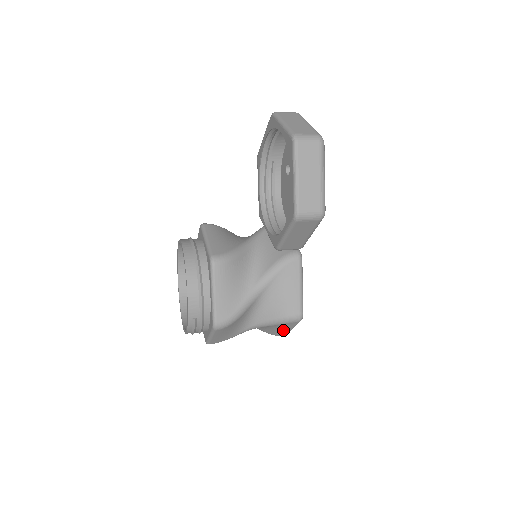
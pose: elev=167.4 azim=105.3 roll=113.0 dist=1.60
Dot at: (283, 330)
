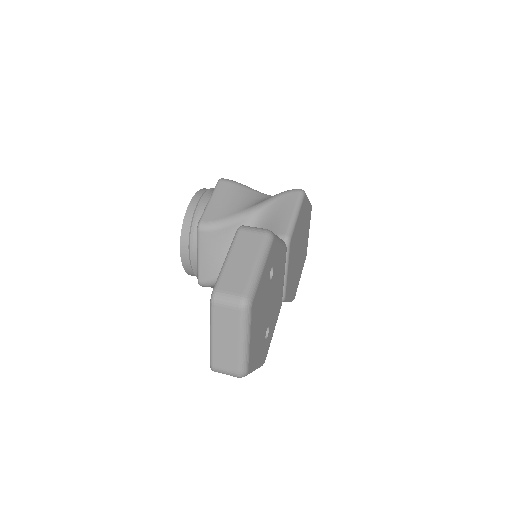
Dot at: occluded
